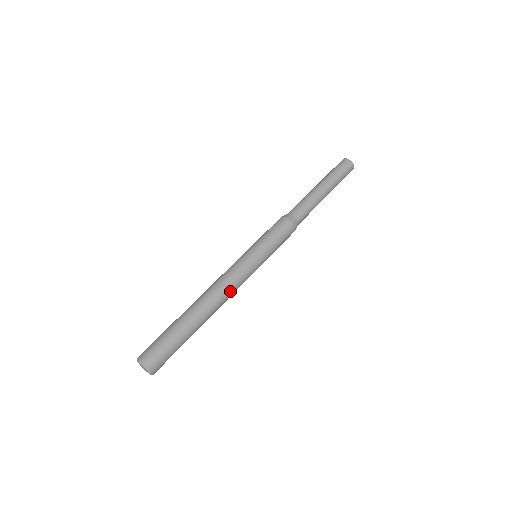
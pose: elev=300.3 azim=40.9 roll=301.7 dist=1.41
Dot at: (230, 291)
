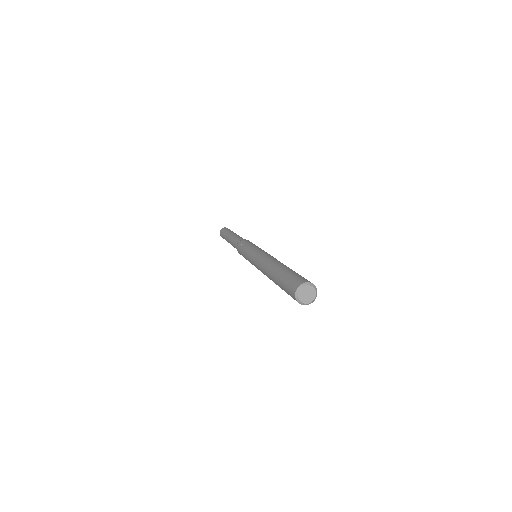
Dot at: occluded
